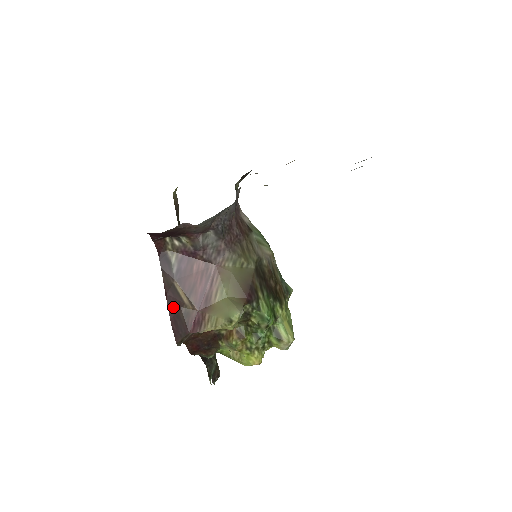
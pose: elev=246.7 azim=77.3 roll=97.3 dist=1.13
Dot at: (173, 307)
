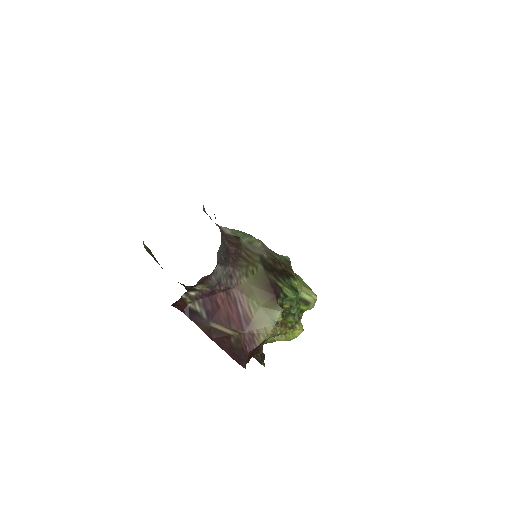
Dot at: (224, 344)
